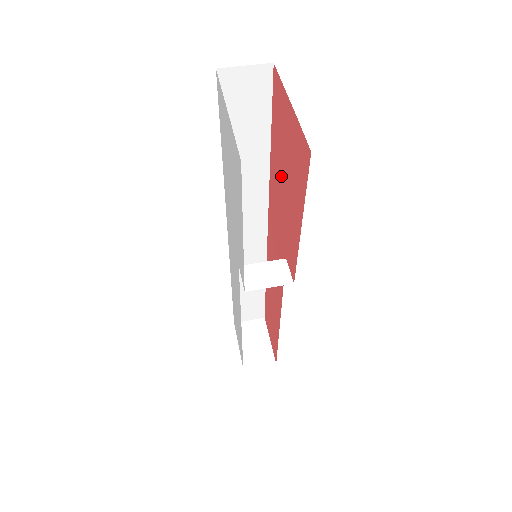
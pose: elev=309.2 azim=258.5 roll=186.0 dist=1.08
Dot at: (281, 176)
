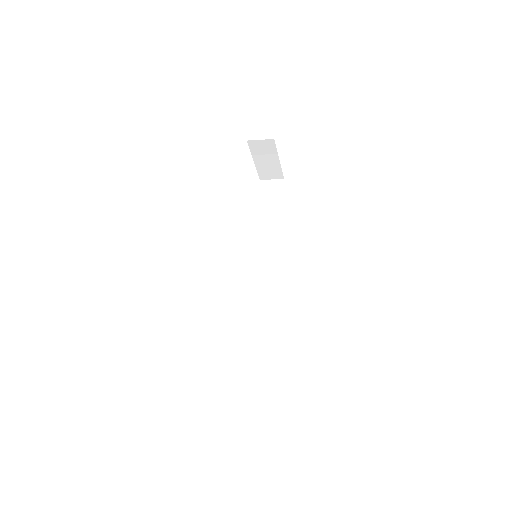
Dot at: occluded
